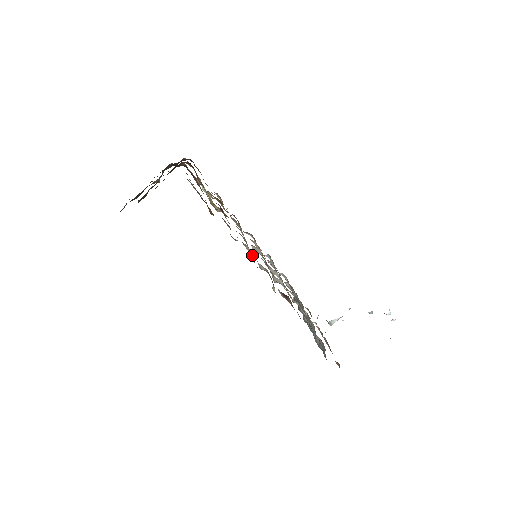
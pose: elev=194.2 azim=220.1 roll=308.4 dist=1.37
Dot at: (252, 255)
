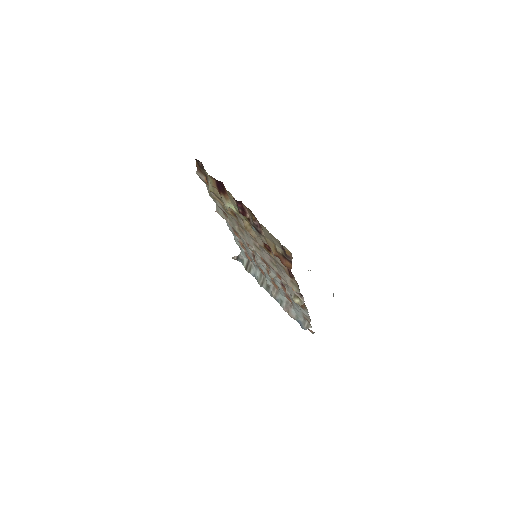
Dot at: (277, 272)
